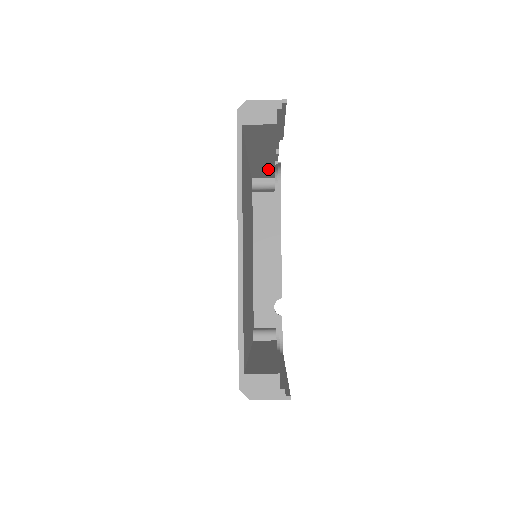
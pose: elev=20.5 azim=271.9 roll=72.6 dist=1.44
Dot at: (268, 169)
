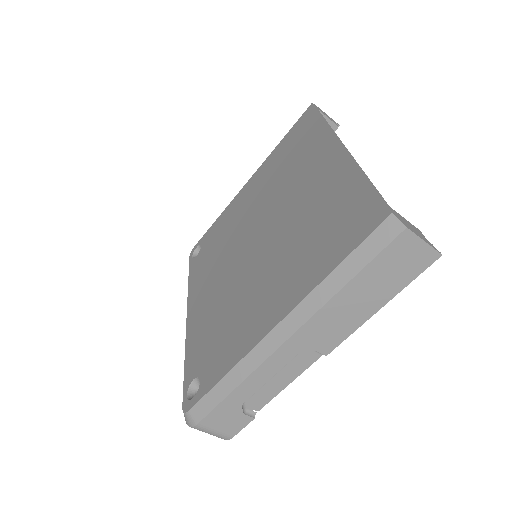
Dot at: occluded
